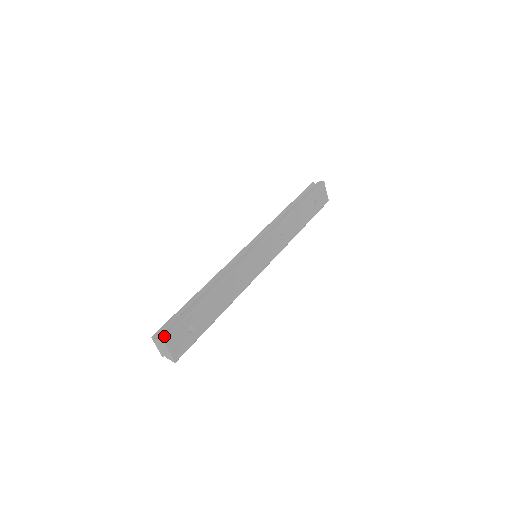
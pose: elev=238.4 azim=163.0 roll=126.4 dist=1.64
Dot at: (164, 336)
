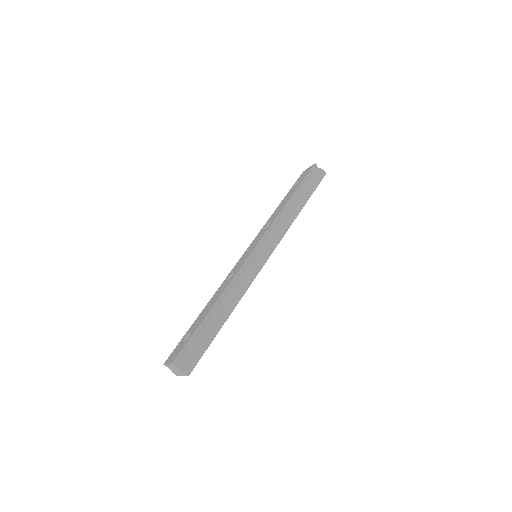
Dot at: (190, 371)
